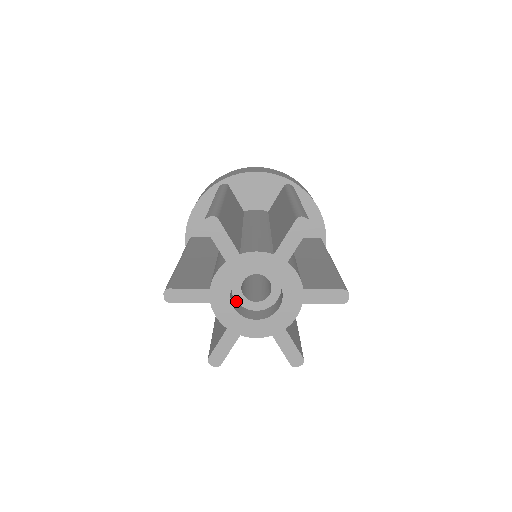
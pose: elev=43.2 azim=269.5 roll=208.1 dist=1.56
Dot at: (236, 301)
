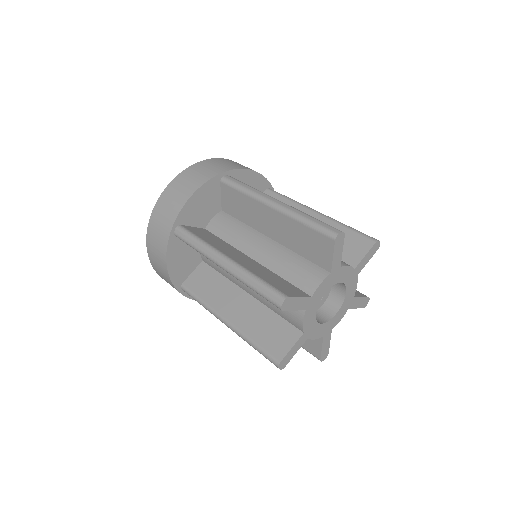
Dot at: occluded
